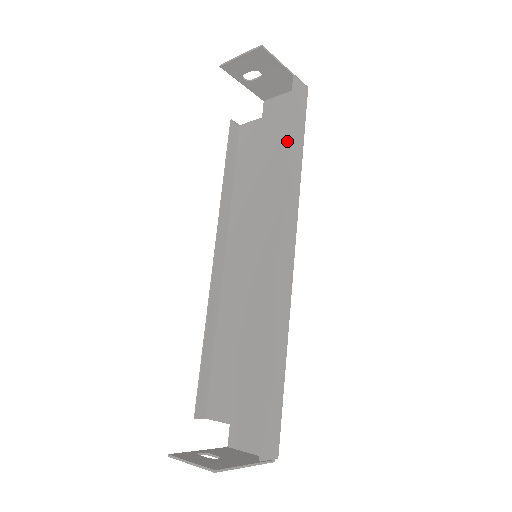
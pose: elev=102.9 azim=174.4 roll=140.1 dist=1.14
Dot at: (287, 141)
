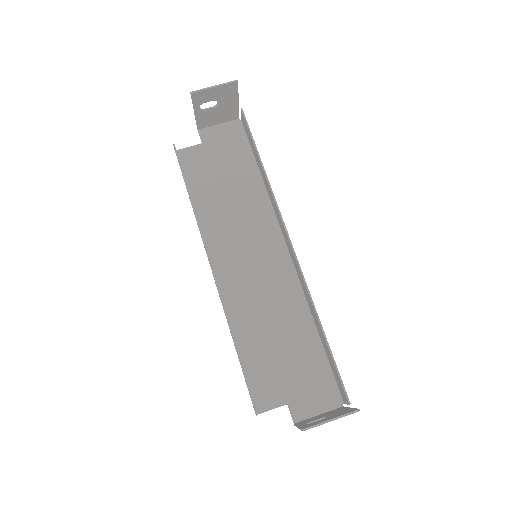
Dot at: (259, 159)
